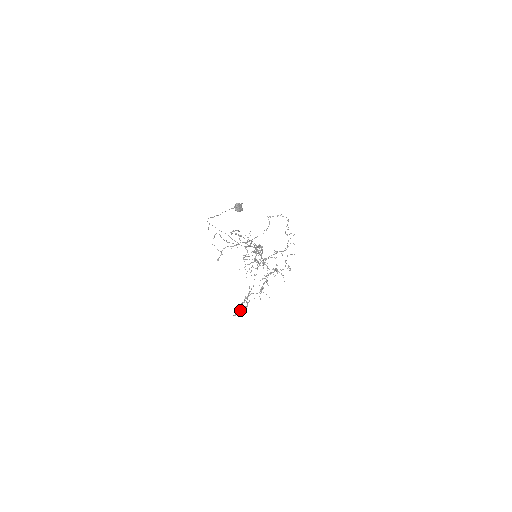
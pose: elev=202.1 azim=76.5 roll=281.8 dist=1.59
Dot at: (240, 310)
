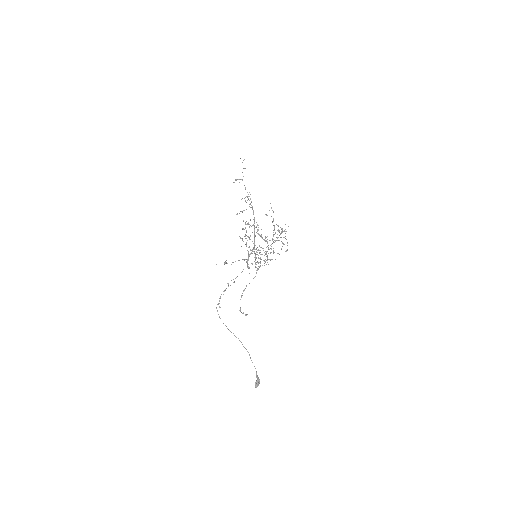
Dot at: occluded
